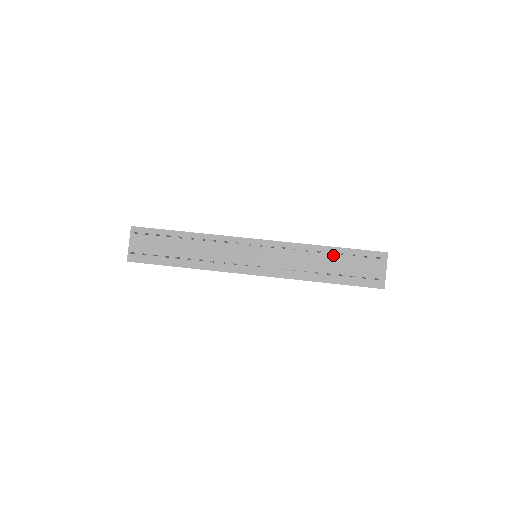
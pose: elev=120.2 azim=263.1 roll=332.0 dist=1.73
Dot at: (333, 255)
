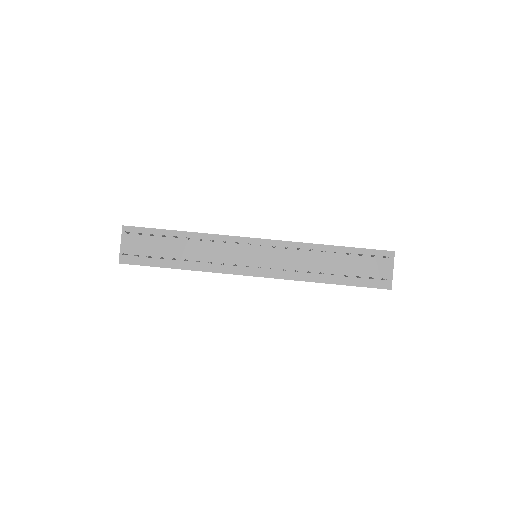
Dot at: (338, 255)
